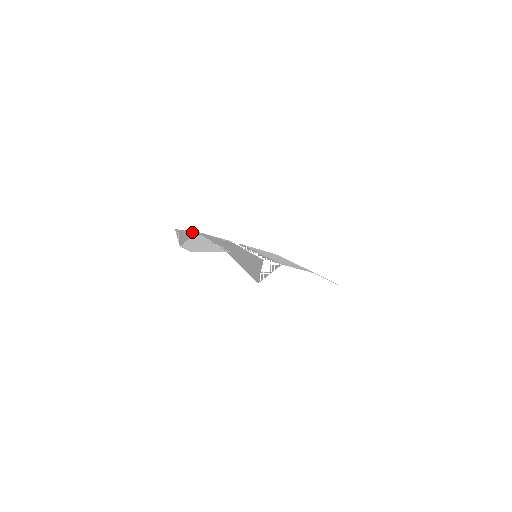
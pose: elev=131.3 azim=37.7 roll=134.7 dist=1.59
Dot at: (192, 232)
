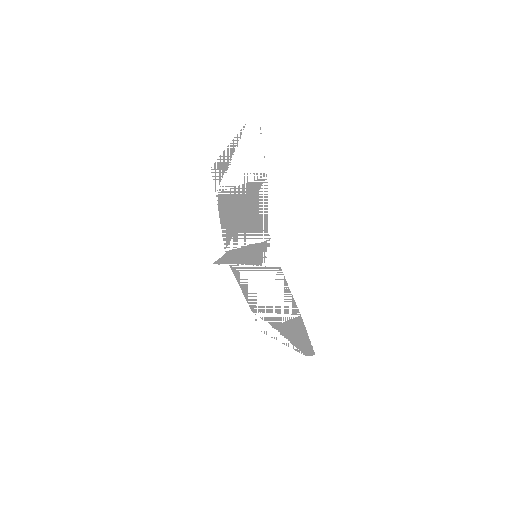
Dot at: (219, 184)
